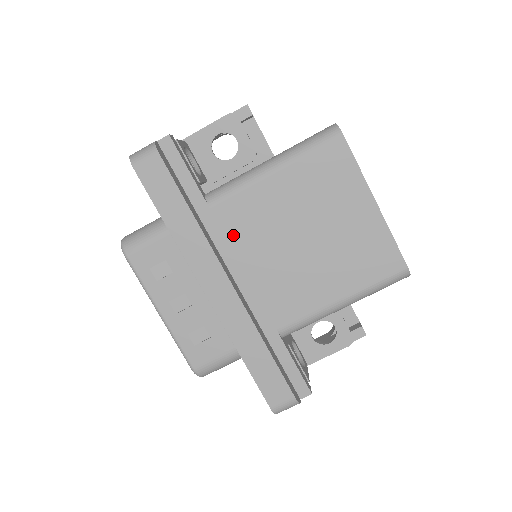
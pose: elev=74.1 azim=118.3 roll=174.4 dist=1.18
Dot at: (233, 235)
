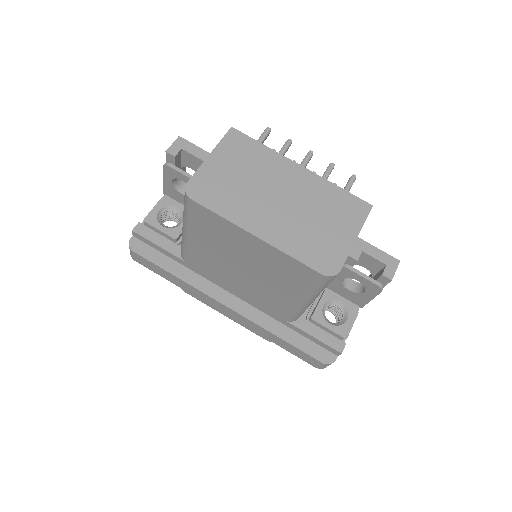
Dot at: (210, 274)
